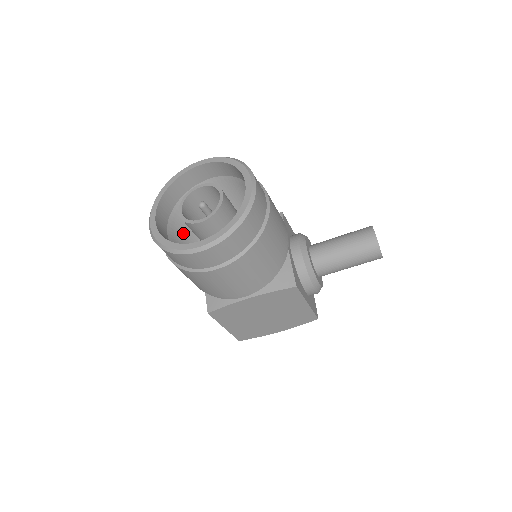
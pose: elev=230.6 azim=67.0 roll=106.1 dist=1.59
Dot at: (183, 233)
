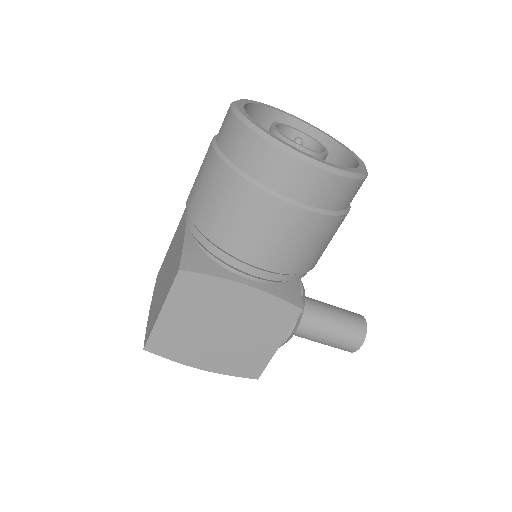
Dot at: occluded
